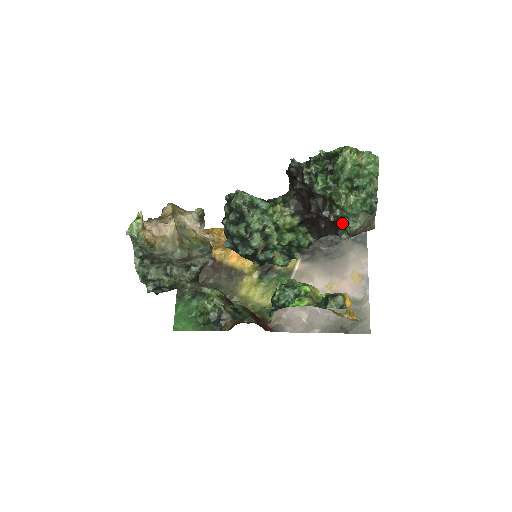
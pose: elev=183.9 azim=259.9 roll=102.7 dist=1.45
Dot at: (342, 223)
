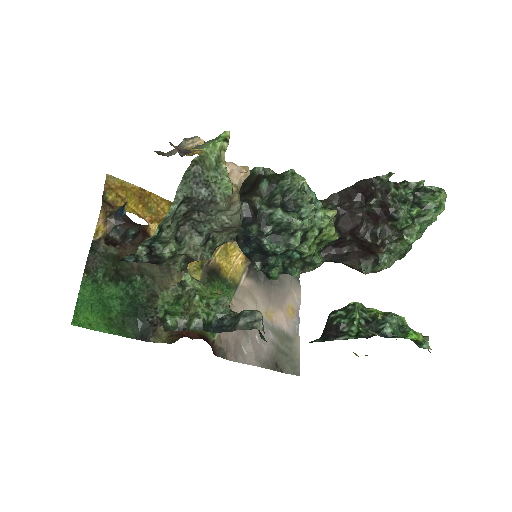
Dot at: (380, 257)
